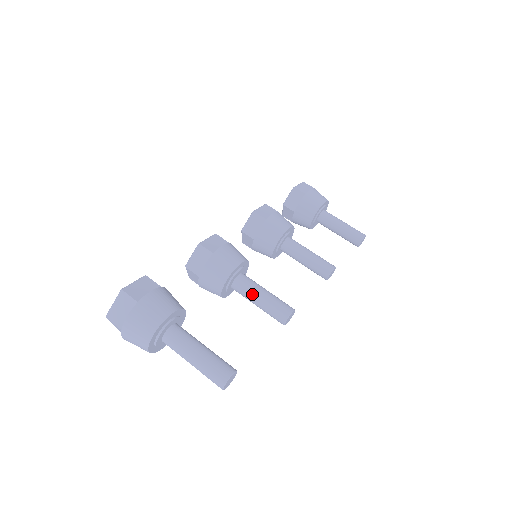
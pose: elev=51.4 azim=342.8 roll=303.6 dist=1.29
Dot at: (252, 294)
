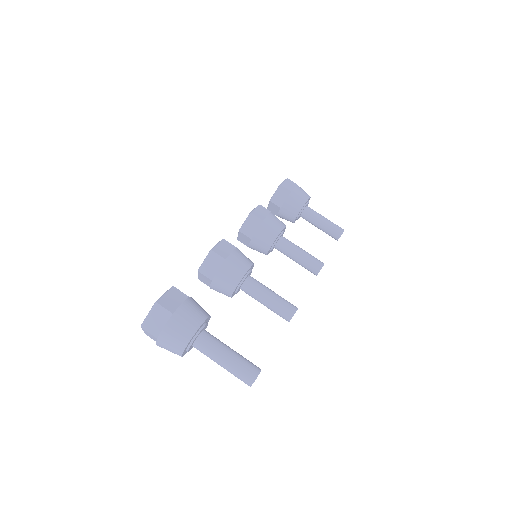
Dot at: (260, 295)
